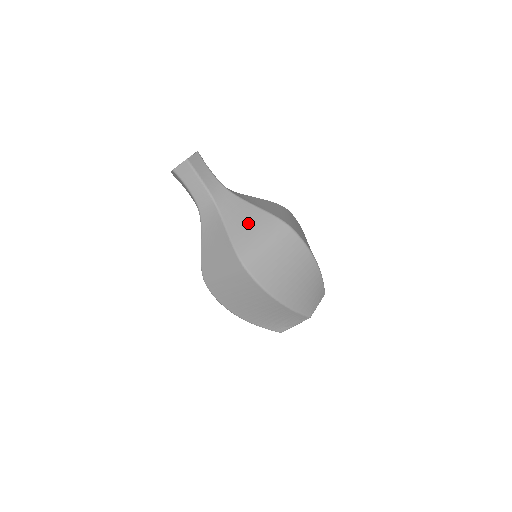
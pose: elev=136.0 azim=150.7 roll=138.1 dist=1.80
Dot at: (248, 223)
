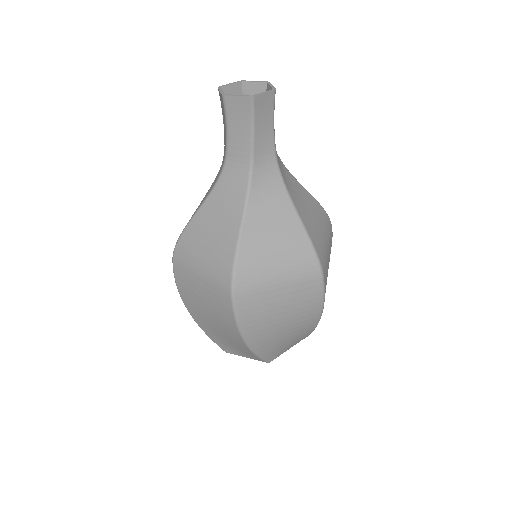
Dot at: (310, 210)
